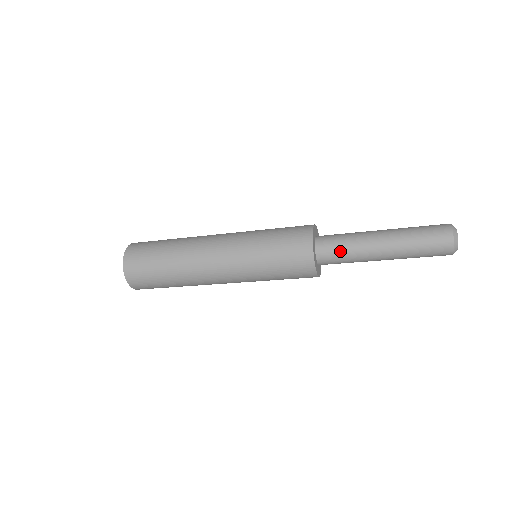
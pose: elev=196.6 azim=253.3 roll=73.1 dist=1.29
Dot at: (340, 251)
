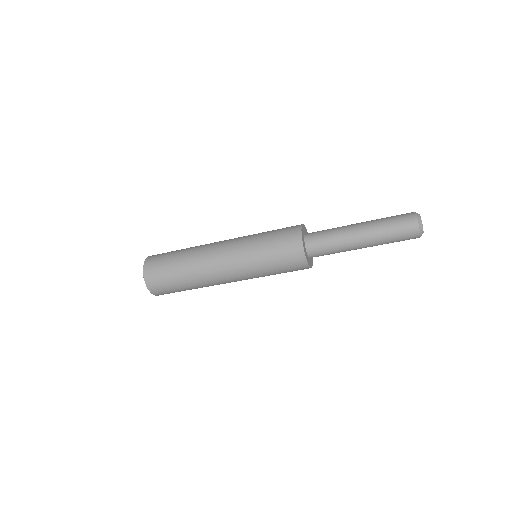
Dot at: (324, 234)
